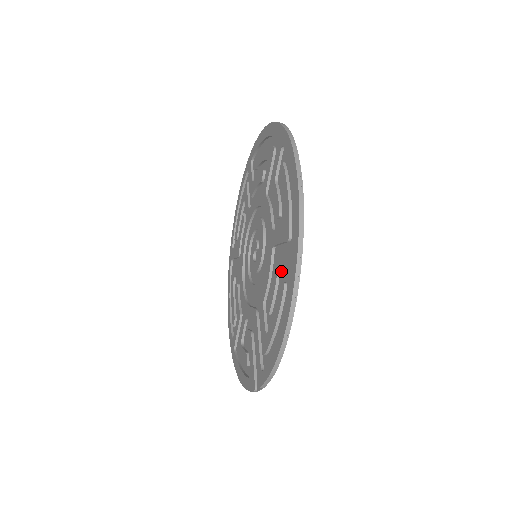
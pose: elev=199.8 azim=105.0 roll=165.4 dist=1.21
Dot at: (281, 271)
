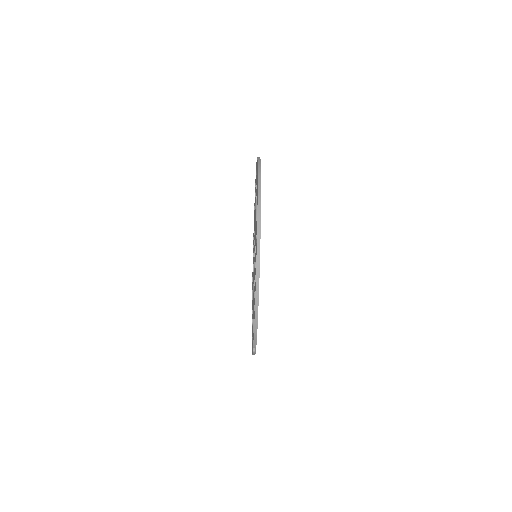
Dot at: occluded
